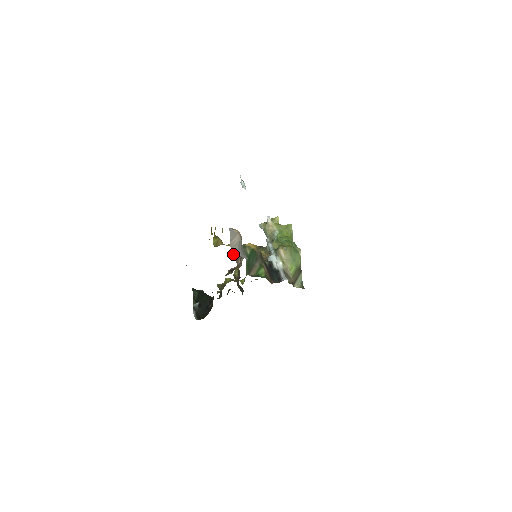
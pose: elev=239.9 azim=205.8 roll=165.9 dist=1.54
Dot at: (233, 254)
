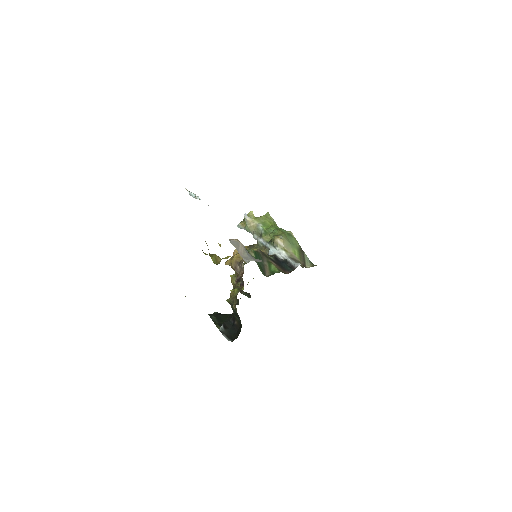
Dot at: occluded
